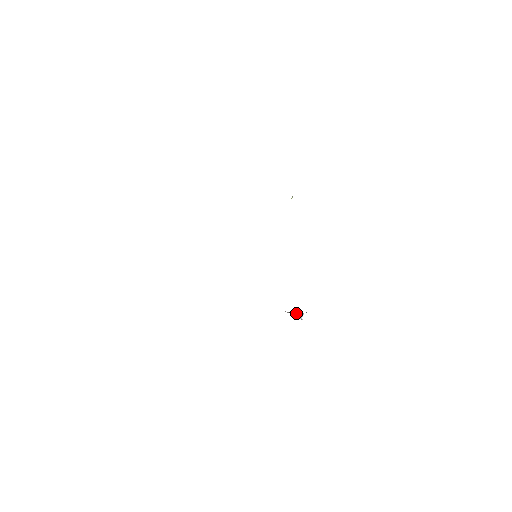
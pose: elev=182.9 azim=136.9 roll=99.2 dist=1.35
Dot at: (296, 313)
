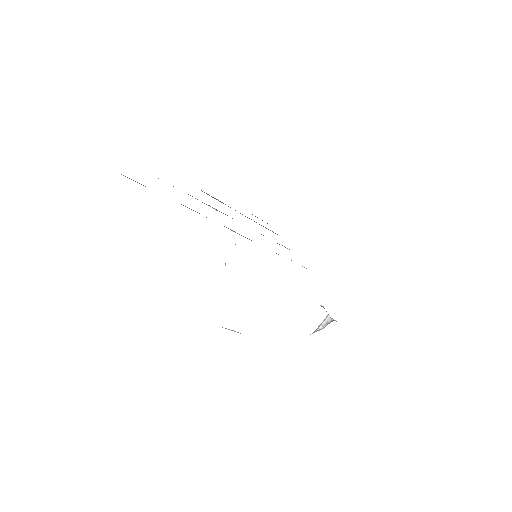
Dot at: (321, 323)
